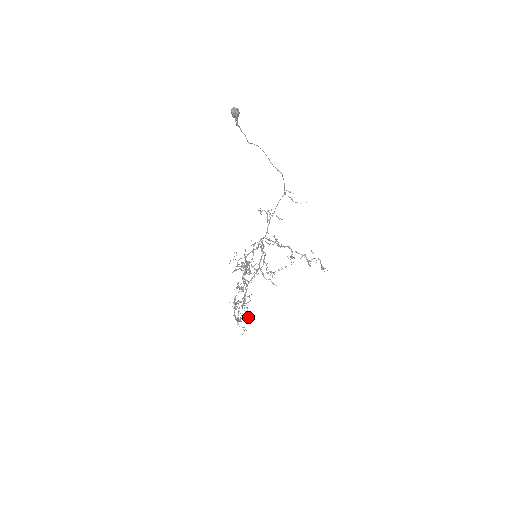
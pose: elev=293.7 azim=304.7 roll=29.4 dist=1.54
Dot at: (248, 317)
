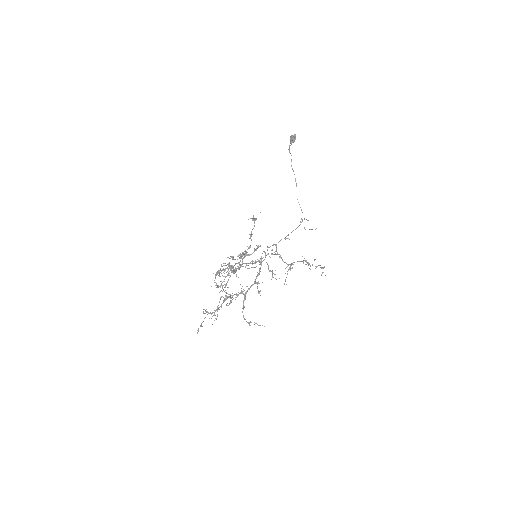
Dot at: (233, 273)
